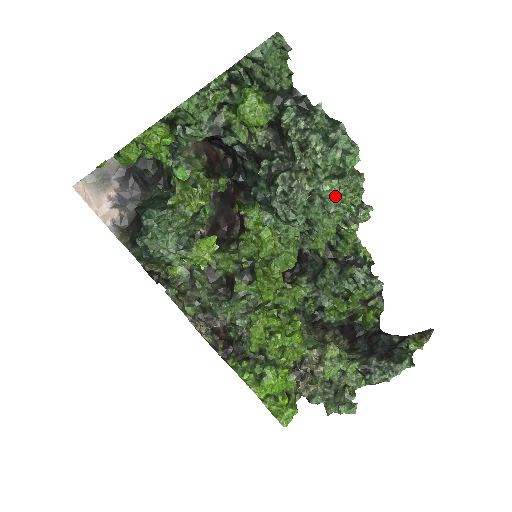
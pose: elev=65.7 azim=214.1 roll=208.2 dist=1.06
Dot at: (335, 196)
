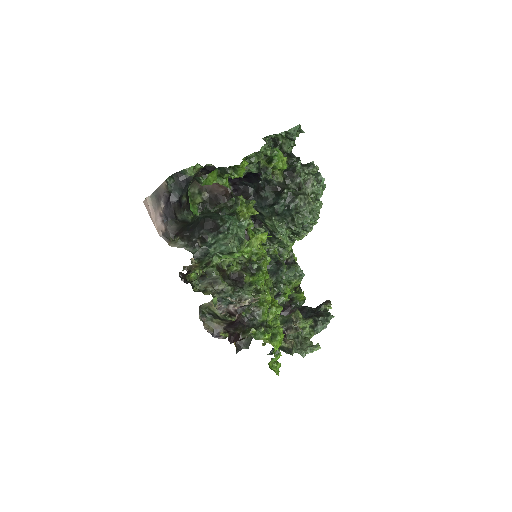
Dot at: (319, 210)
